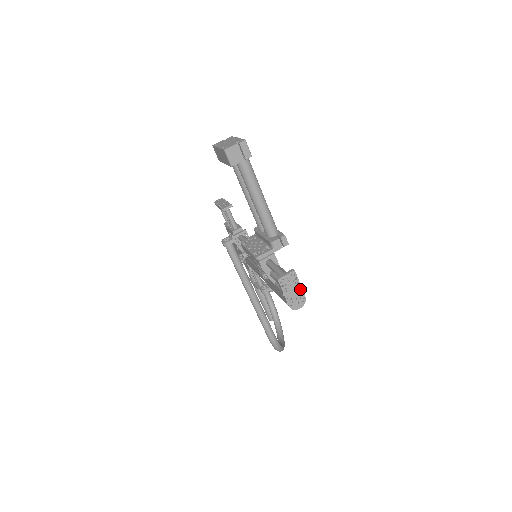
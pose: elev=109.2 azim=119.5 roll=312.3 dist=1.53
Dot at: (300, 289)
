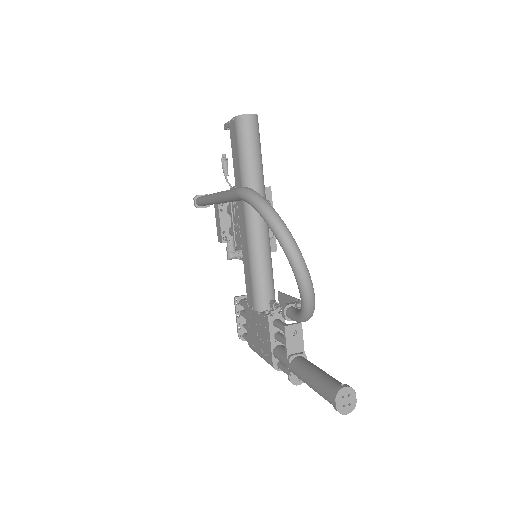
Dot at: occluded
